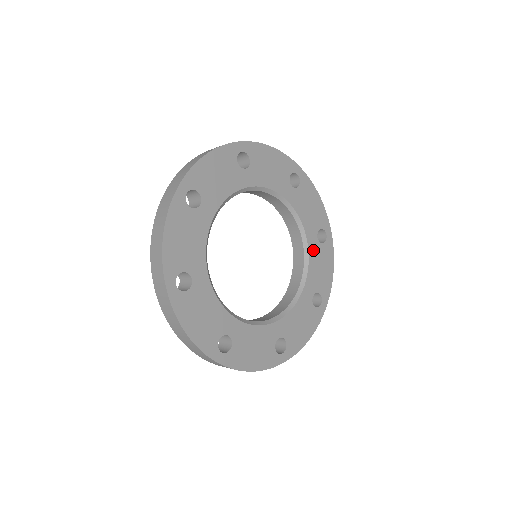
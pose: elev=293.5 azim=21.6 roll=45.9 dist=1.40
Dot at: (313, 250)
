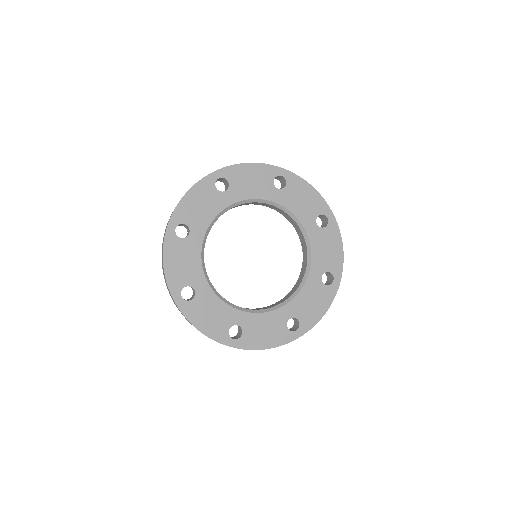
Dot at: (314, 236)
